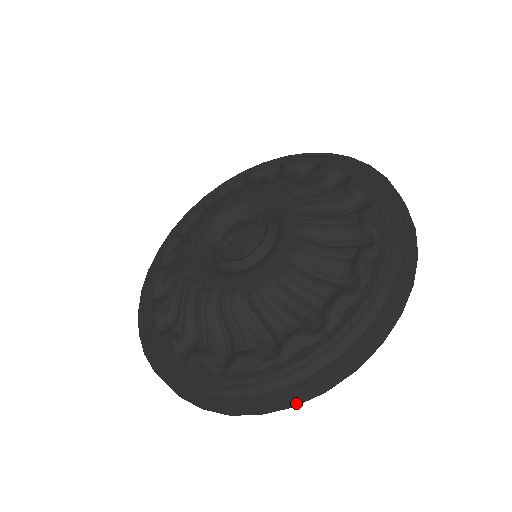
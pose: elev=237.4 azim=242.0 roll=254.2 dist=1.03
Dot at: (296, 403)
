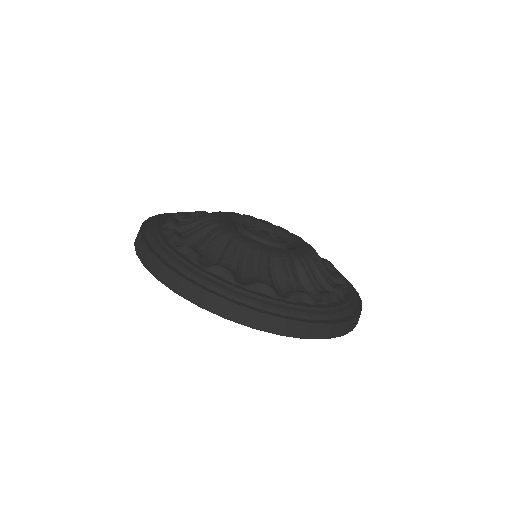
Dot at: (231, 317)
